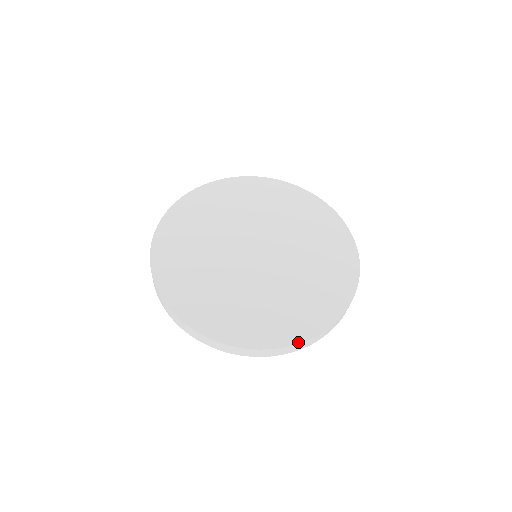
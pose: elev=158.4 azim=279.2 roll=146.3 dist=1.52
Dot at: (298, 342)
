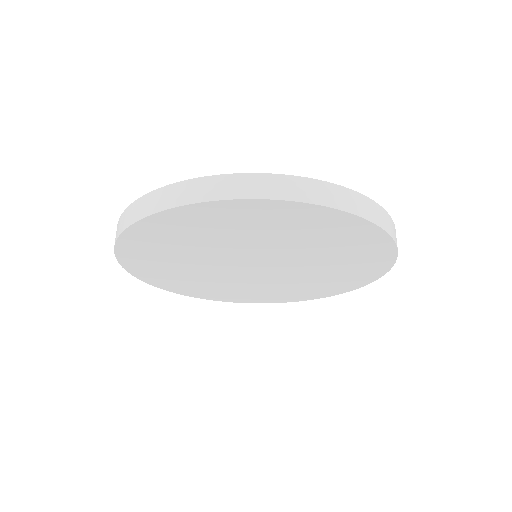
Dot at: (256, 174)
